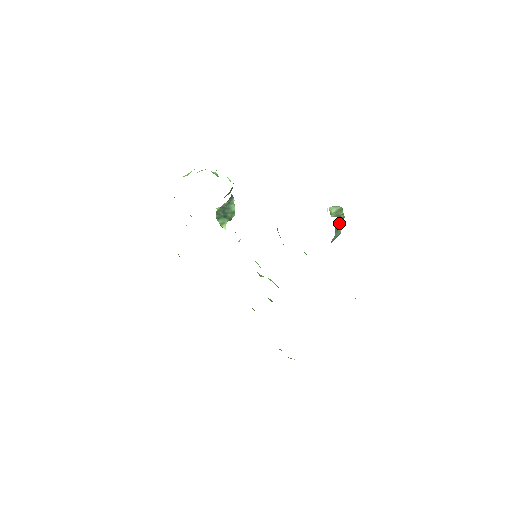
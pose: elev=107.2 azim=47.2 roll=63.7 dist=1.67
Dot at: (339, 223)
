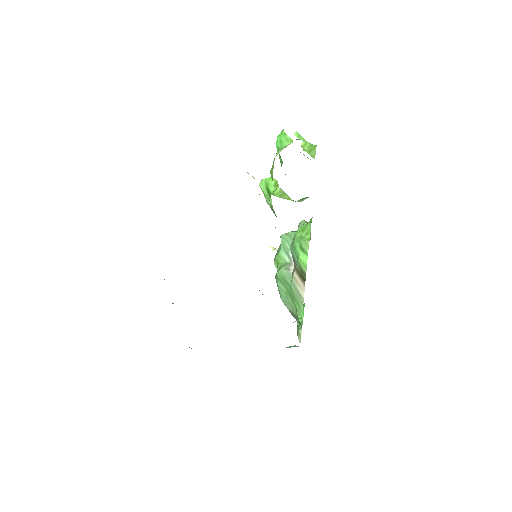
Dot at: occluded
